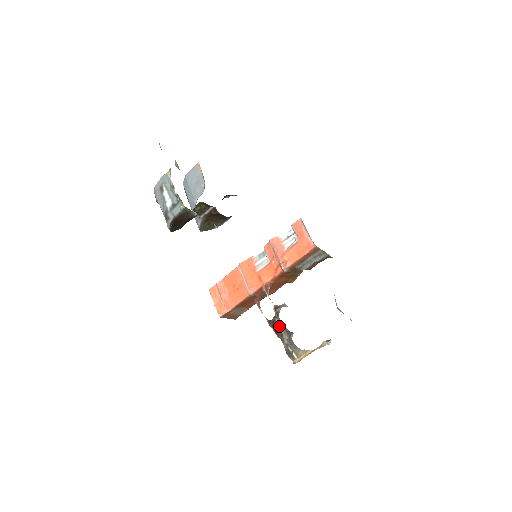
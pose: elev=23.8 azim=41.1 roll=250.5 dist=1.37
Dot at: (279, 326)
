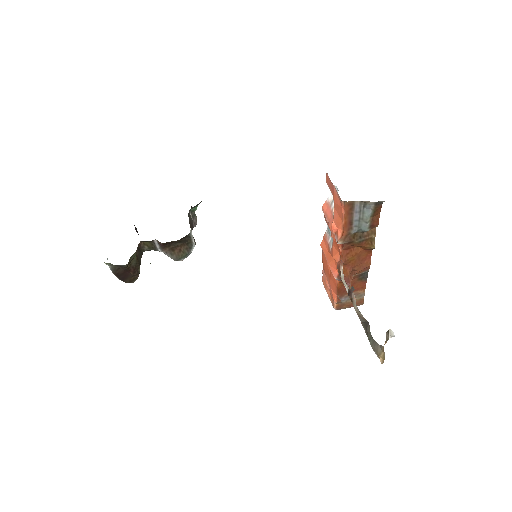
Dot at: occluded
